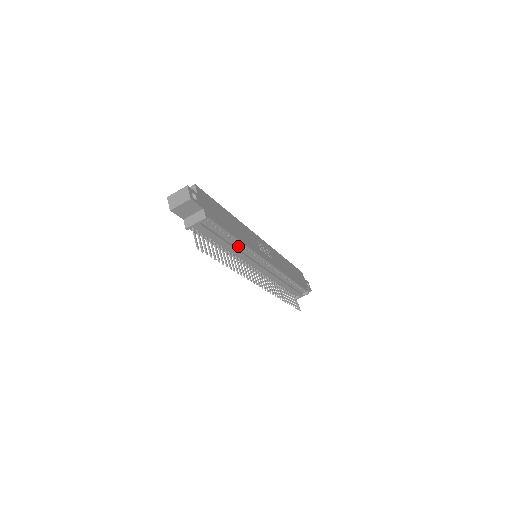
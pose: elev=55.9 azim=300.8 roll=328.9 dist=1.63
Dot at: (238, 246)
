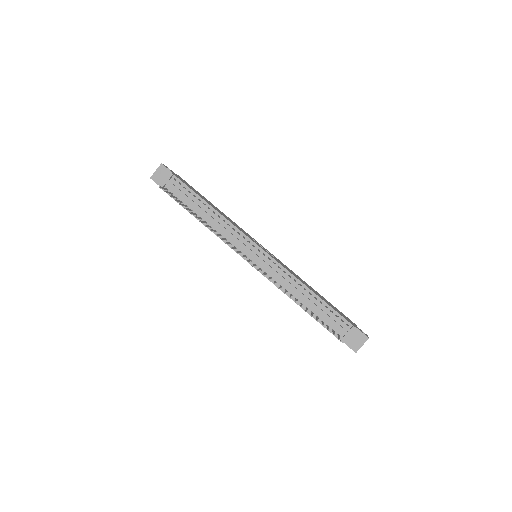
Dot at: (216, 218)
